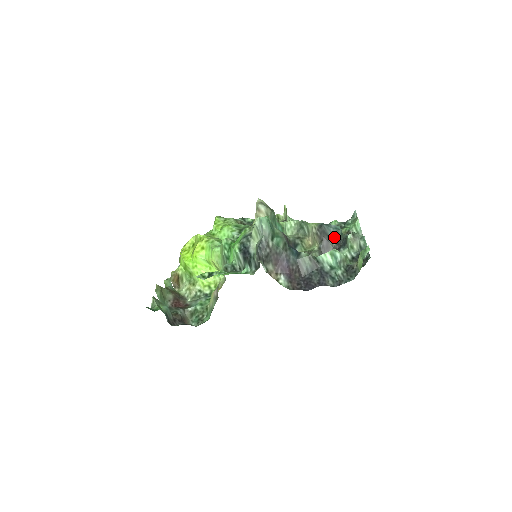
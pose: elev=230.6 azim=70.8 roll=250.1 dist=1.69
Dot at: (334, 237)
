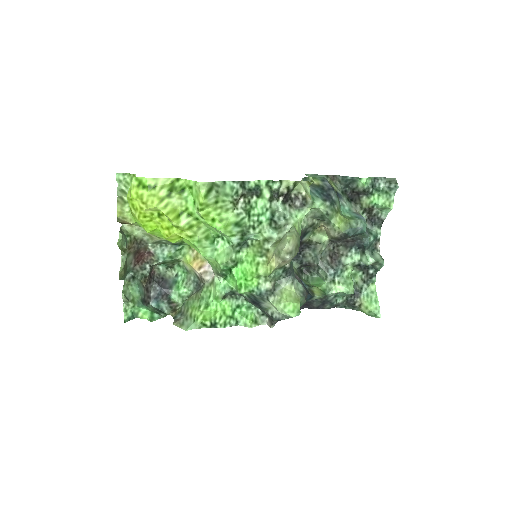
Dot at: (353, 236)
